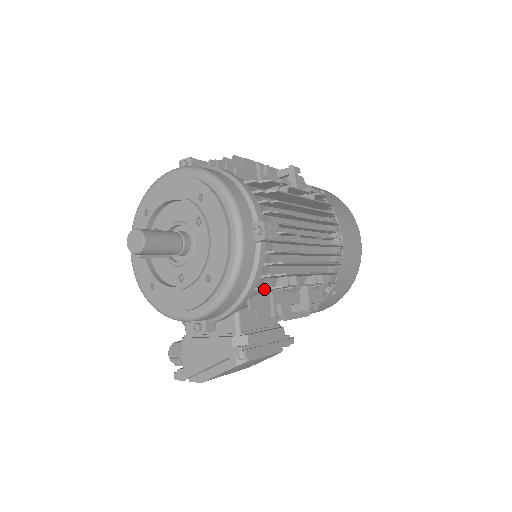
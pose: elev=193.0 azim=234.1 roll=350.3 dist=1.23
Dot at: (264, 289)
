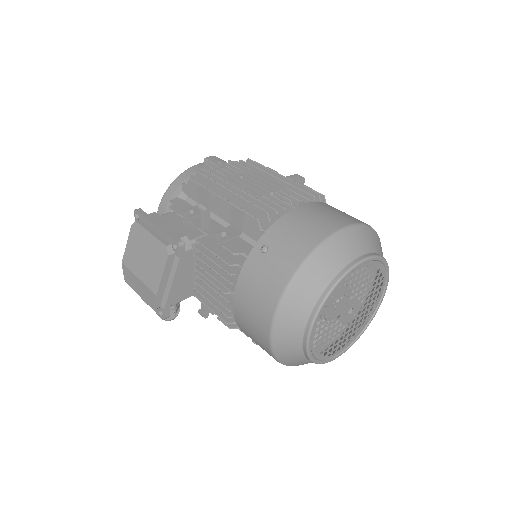
Dot at: (184, 184)
